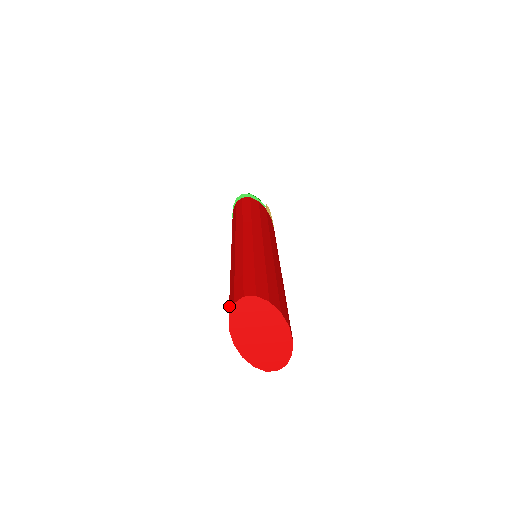
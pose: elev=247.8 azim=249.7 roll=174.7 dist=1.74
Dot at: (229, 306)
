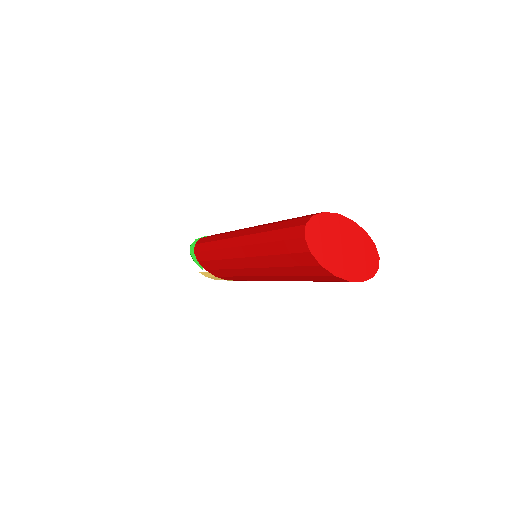
Dot at: (301, 251)
